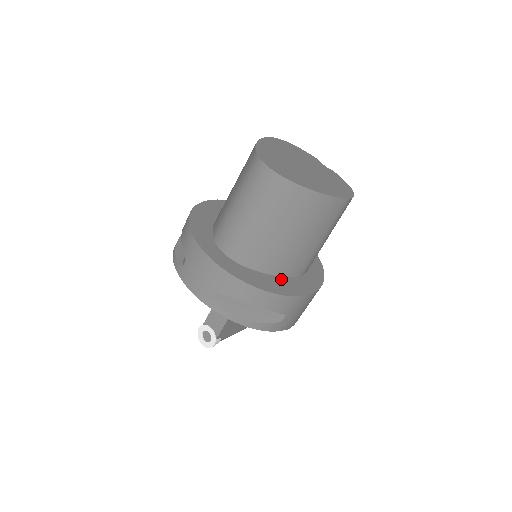
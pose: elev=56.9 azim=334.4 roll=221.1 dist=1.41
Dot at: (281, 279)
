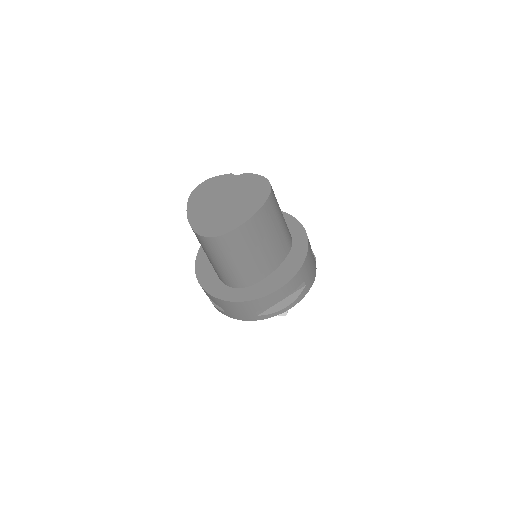
Dot at: (281, 267)
